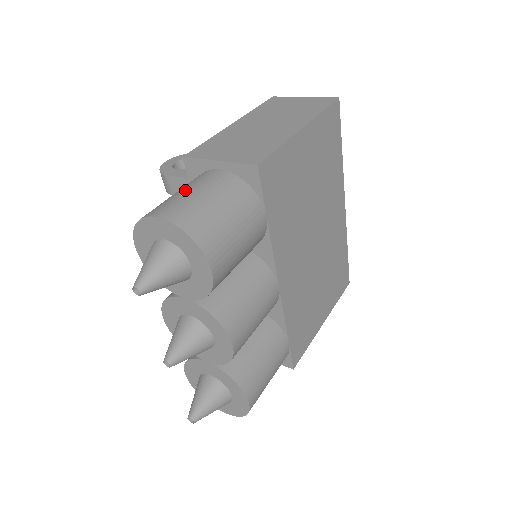
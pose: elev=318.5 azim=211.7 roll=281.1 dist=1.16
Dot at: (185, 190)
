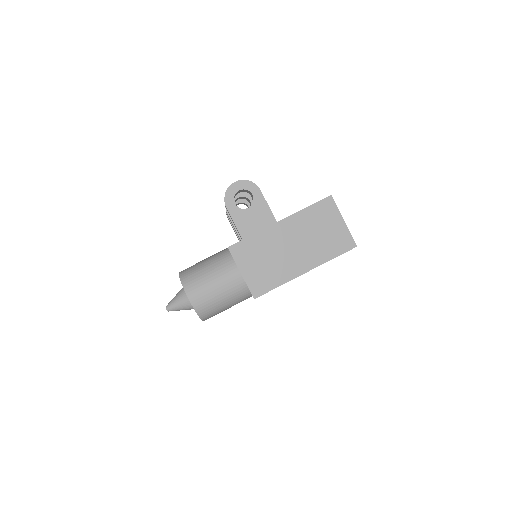
Dot at: (213, 281)
